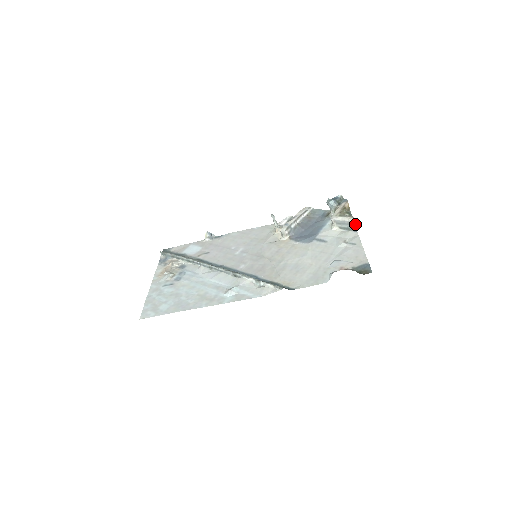
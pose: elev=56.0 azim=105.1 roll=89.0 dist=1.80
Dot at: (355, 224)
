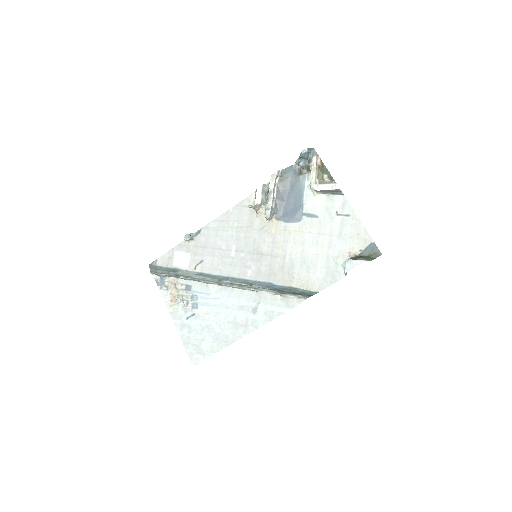
Dot at: (340, 190)
